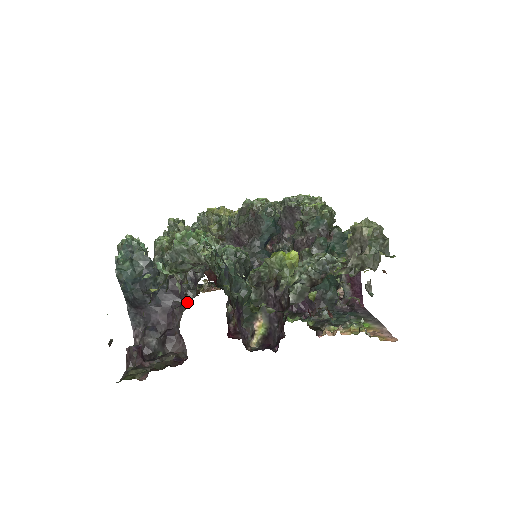
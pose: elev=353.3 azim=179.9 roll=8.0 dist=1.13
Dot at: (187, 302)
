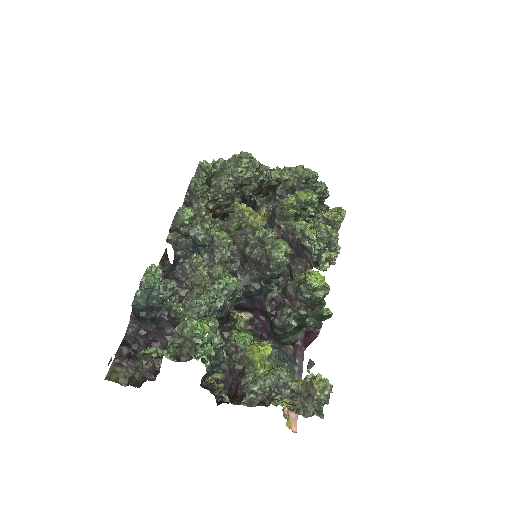
Dot at: occluded
